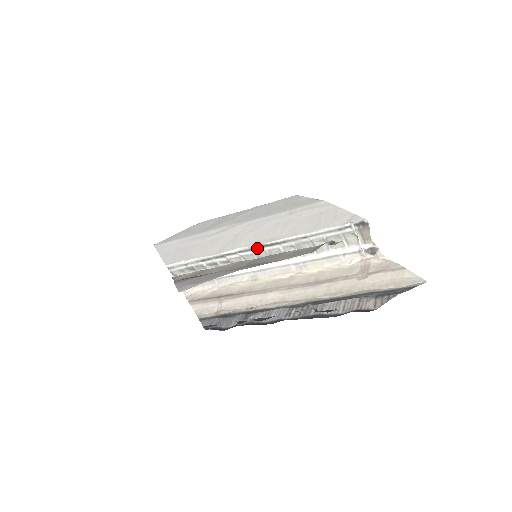
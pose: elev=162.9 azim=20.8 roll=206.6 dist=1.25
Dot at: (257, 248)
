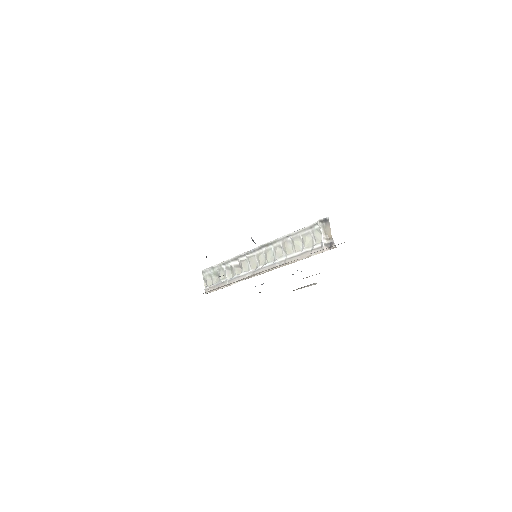
Dot at: (258, 249)
